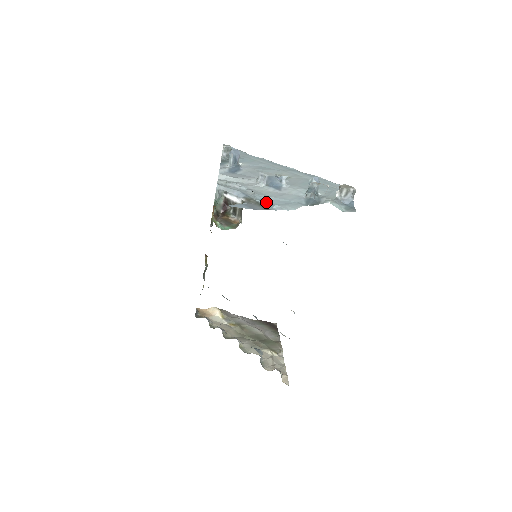
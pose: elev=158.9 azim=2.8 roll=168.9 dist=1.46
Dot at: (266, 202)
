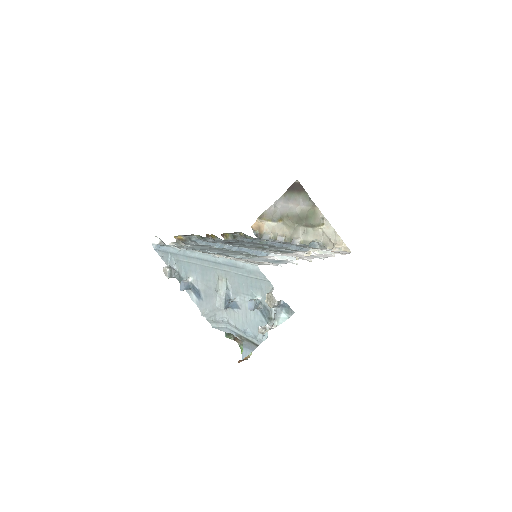
Dot at: (249, 336)
